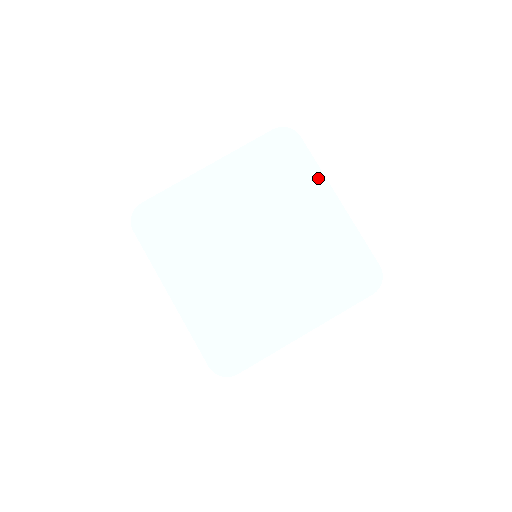
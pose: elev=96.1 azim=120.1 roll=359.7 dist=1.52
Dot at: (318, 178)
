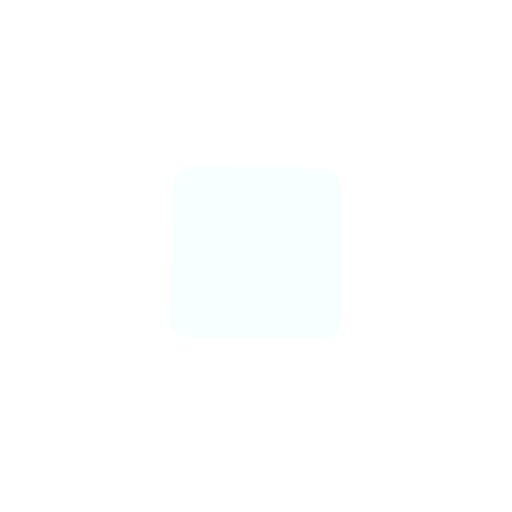
Dot at: (336, 227)
